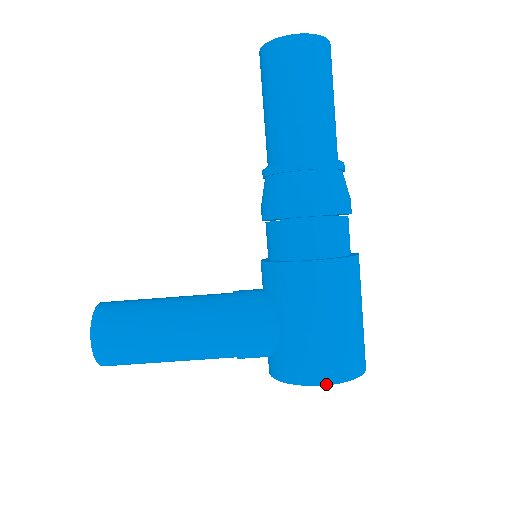
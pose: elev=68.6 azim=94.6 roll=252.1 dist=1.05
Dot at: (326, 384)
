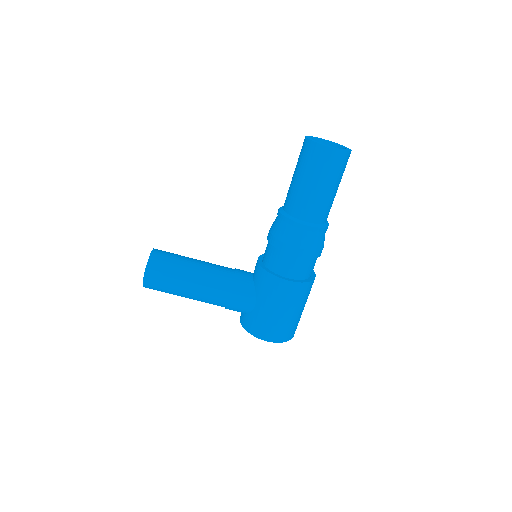
Dot at: (269, 341)
